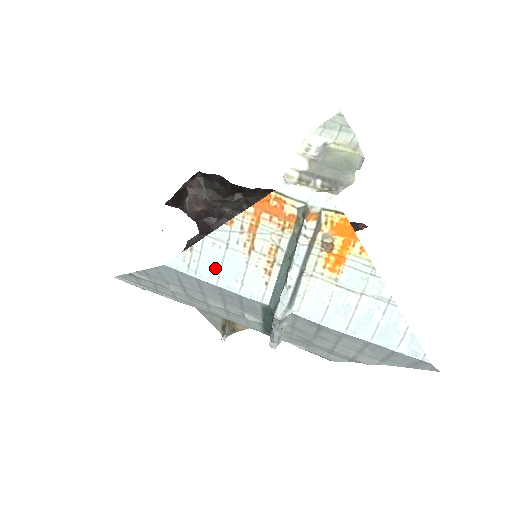
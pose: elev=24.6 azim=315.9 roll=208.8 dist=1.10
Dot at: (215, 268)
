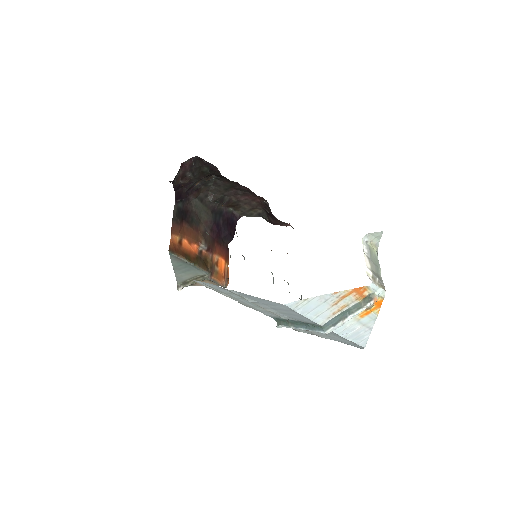
Dot at: (310, 309)
